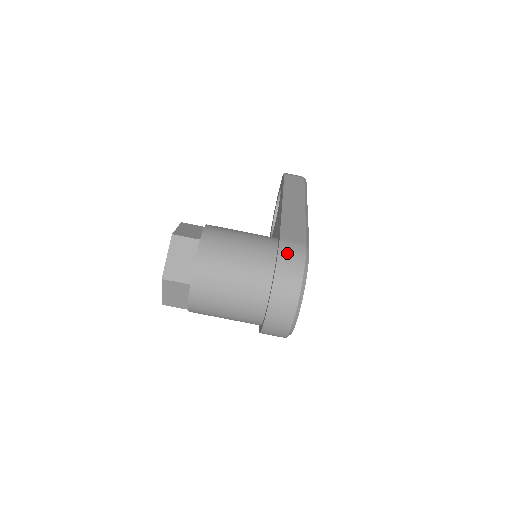
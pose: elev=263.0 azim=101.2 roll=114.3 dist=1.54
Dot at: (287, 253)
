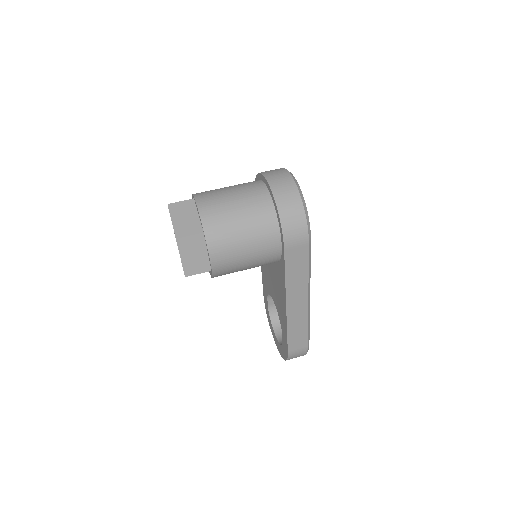
Dot at: occluded
